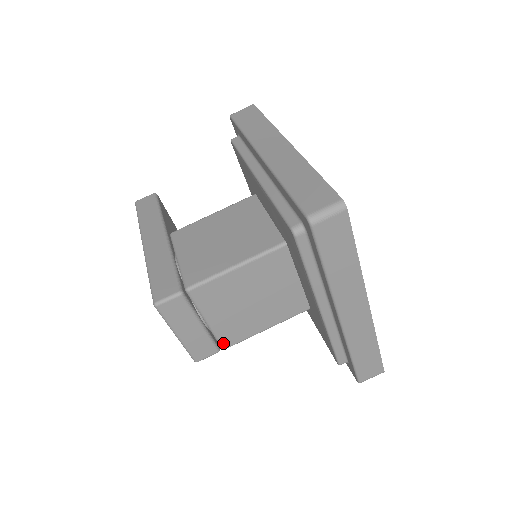
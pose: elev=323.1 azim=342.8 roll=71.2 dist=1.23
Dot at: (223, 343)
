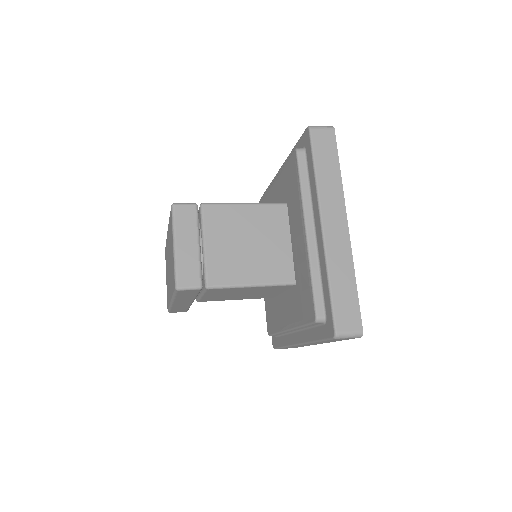
Dot at: (209, 278)
